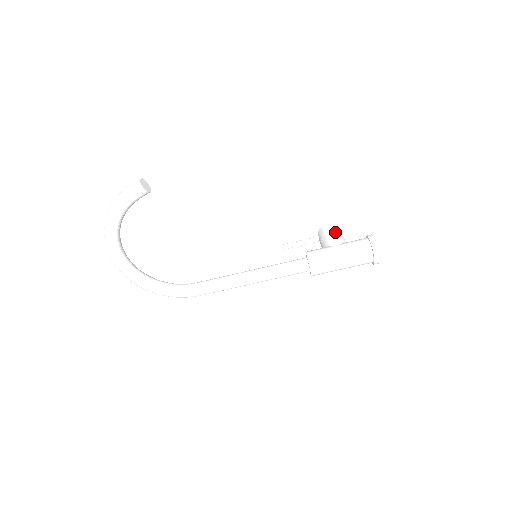
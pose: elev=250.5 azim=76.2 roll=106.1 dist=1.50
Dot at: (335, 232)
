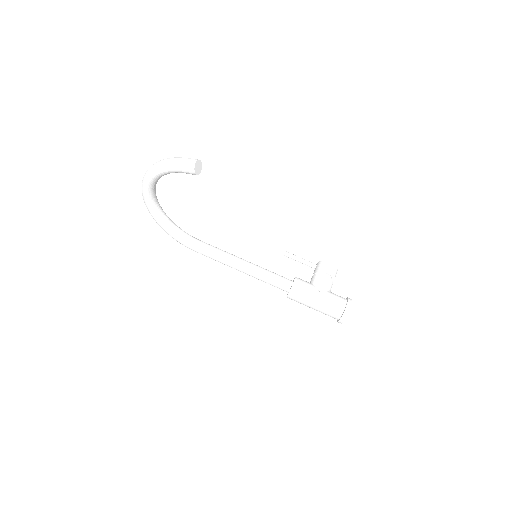
Dot at: (330, 274)
